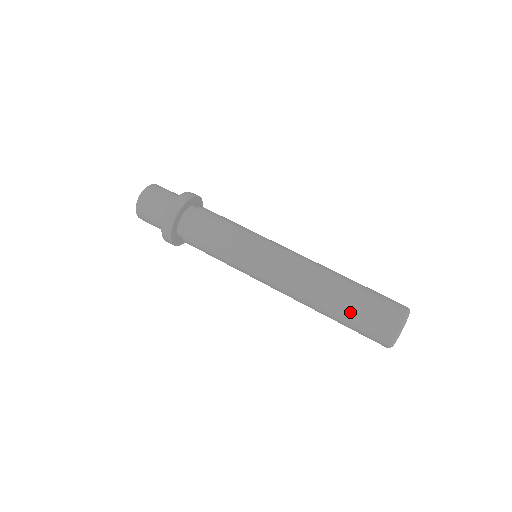
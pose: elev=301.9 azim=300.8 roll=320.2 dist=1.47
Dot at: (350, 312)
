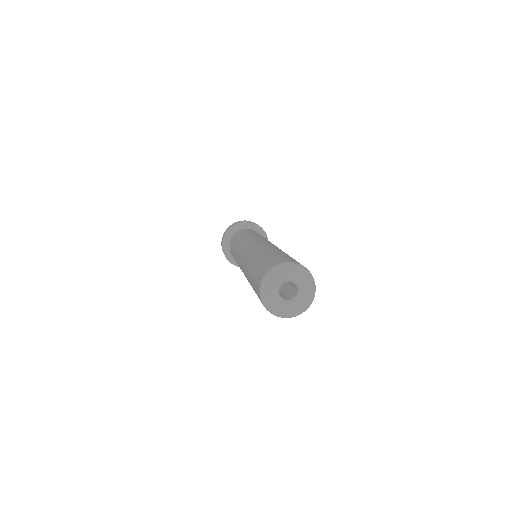
Dot at: (255, 265)
